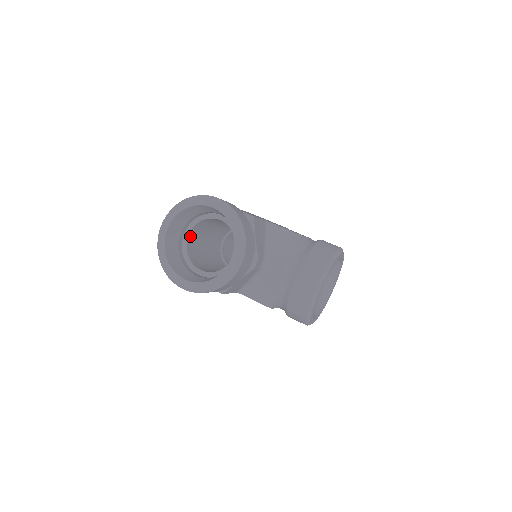
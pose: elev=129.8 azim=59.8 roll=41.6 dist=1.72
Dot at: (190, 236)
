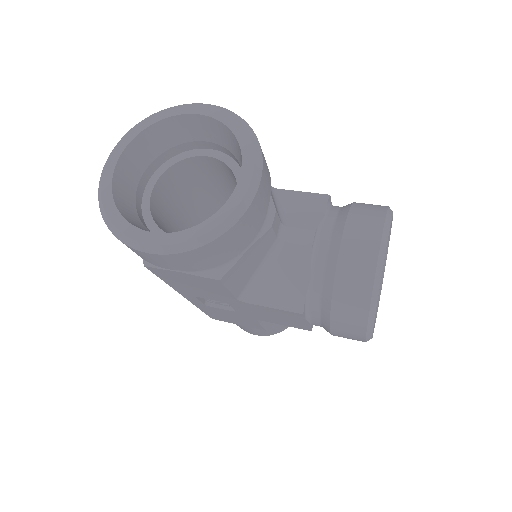
Dot at: (154, 194)
